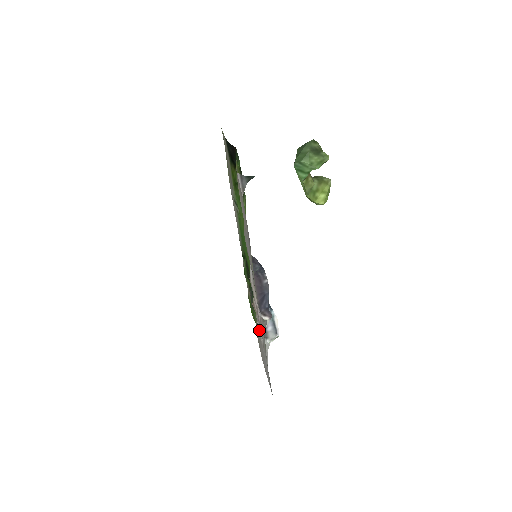
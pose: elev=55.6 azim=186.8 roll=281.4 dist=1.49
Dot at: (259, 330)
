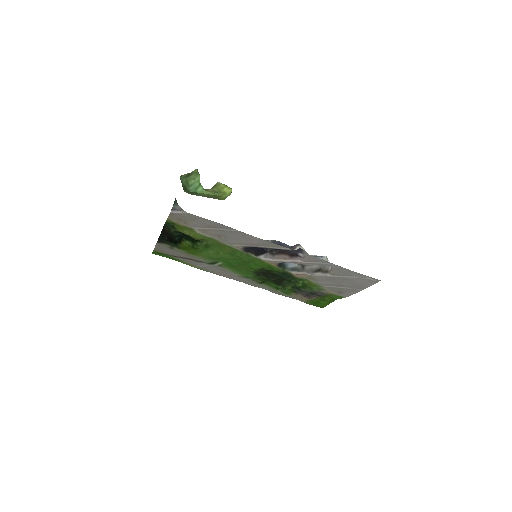
Dot at: (320, 276)
